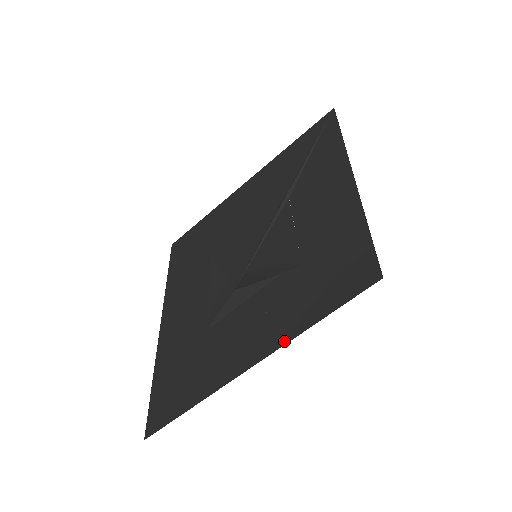
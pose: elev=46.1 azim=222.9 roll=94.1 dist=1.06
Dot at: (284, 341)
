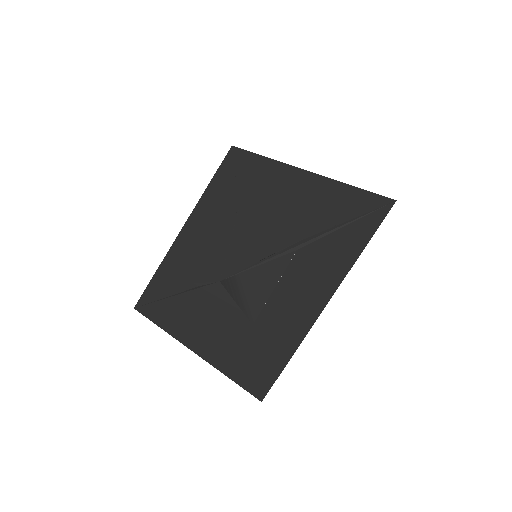
Dot at: (209, 360)
